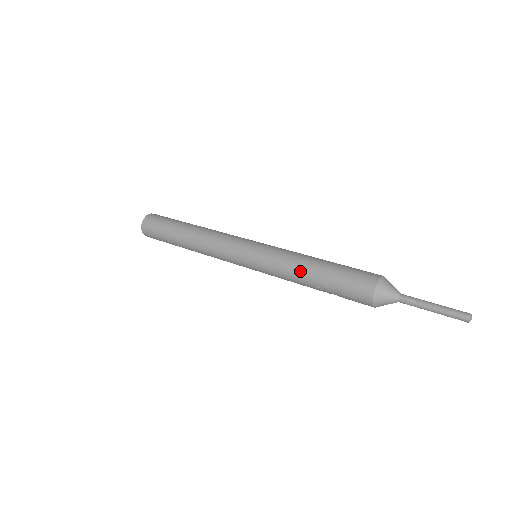
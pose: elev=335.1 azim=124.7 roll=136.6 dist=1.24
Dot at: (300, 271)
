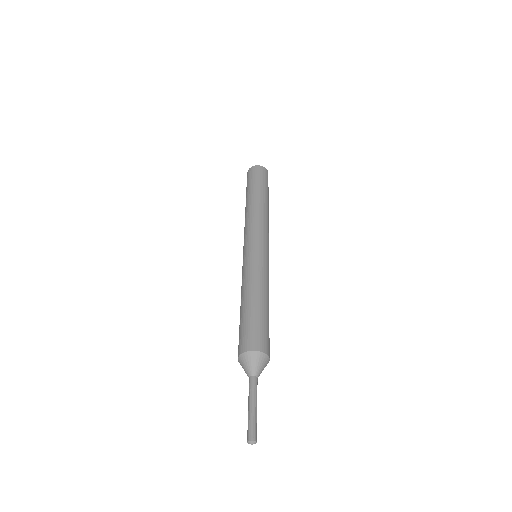
Dot at: (241, 295)
